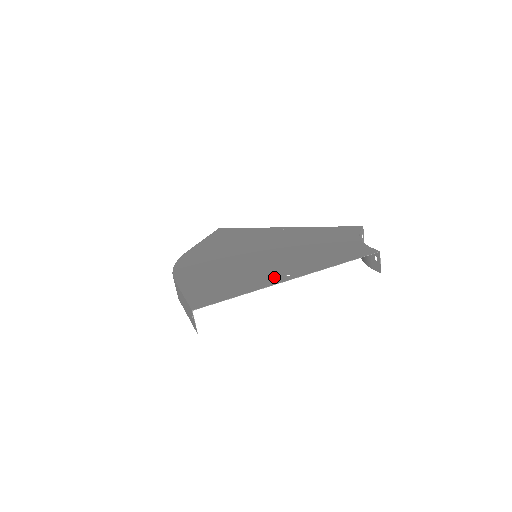
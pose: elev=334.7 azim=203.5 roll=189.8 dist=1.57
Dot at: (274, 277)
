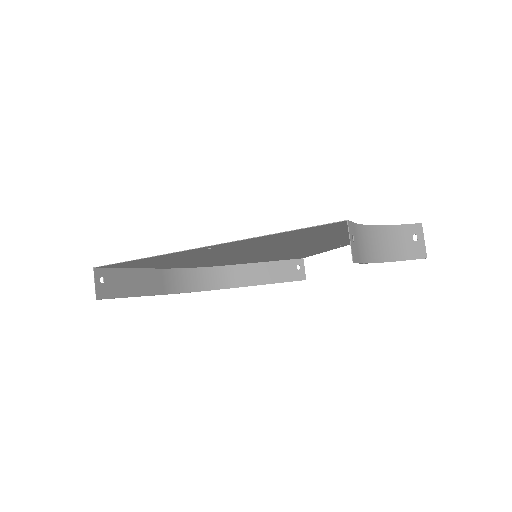
Dot at: (199, 250)
